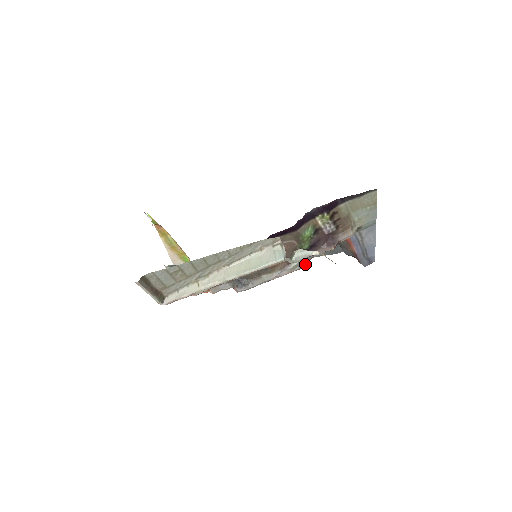
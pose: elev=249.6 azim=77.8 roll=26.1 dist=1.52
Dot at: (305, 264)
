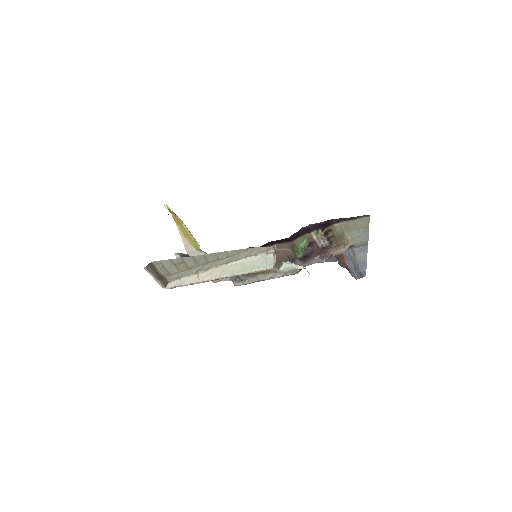
Dot at: (297, 271)
